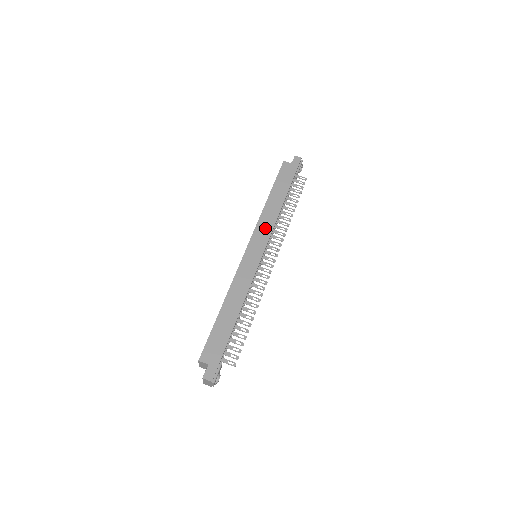
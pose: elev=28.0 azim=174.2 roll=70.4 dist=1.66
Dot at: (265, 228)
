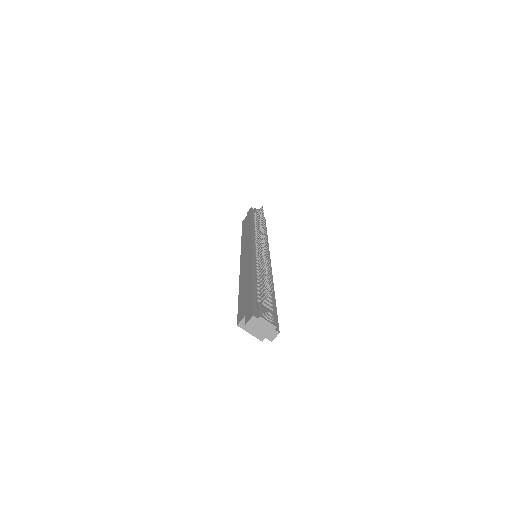
Dot at: (246, 241)
